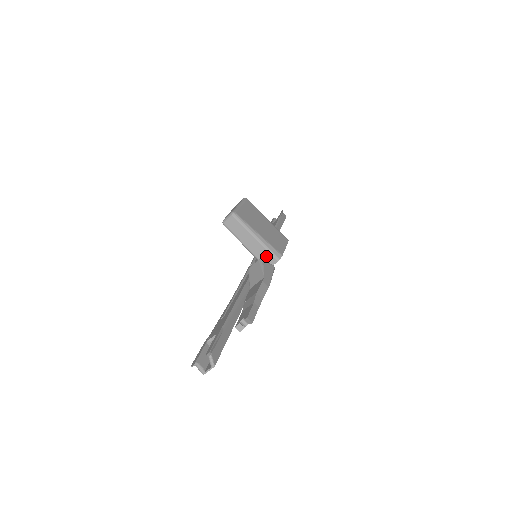
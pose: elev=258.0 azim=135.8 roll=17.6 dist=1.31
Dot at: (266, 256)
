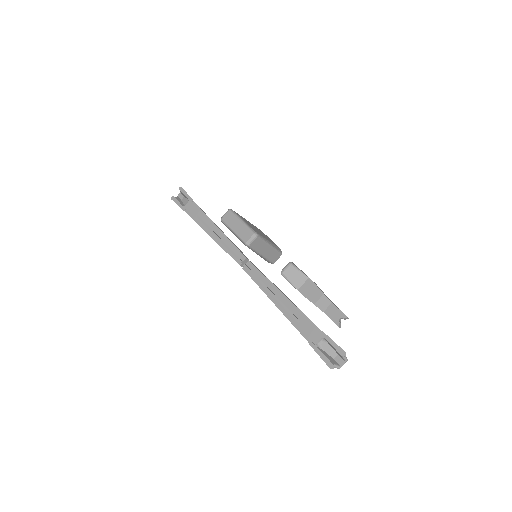
Dot at: (274, 255)
